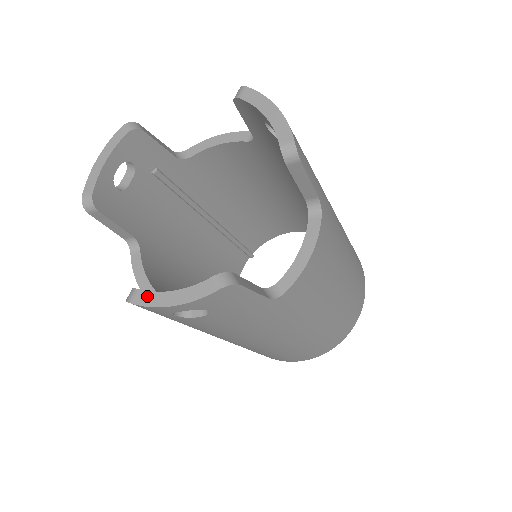
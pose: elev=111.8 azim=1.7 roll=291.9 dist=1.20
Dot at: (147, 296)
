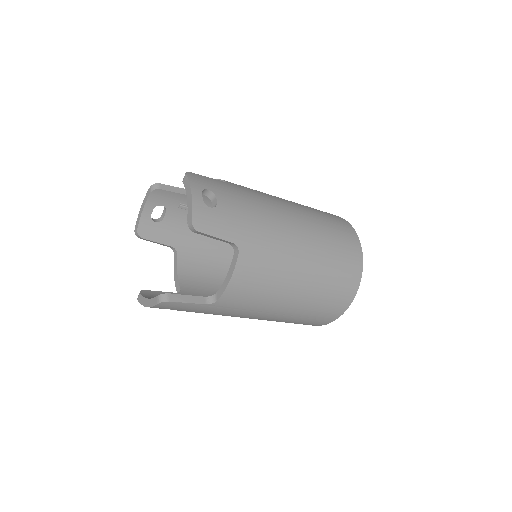
Dot at: (141, 298)
